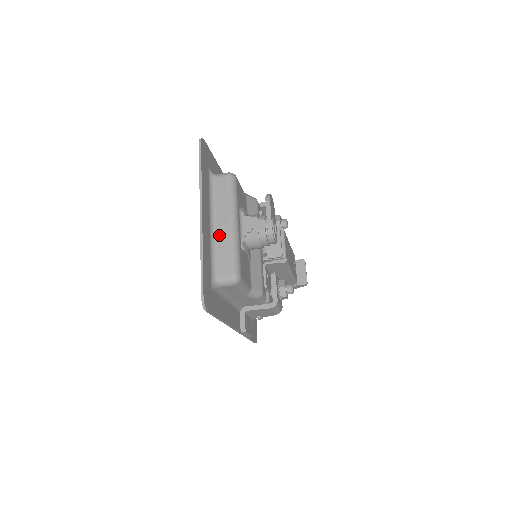
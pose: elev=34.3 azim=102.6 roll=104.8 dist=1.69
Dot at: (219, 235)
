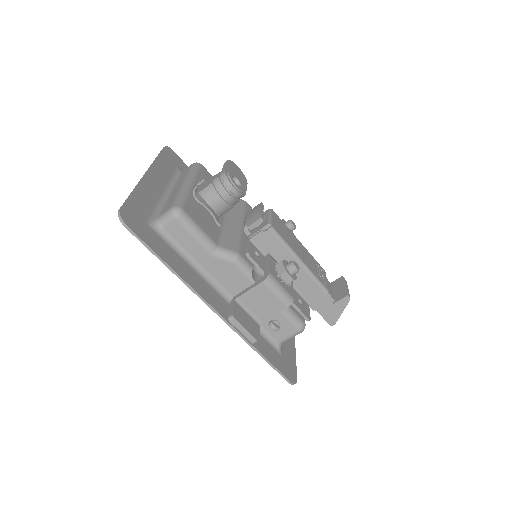
Dot at: (171, 195)
